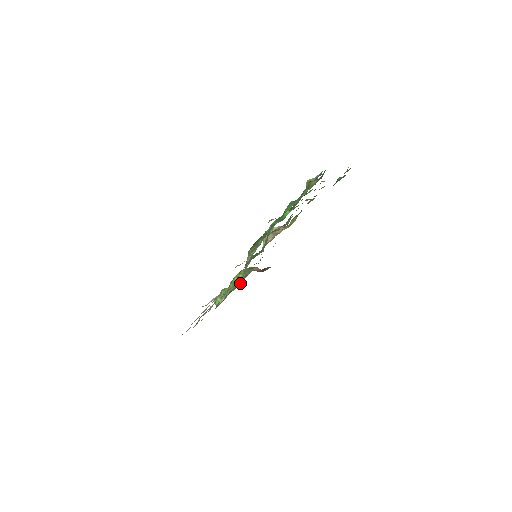
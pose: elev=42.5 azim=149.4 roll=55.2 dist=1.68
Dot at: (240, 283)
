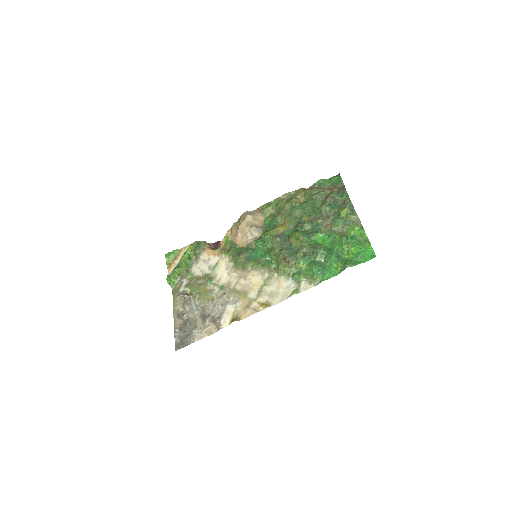
Dot at: (195, 261)
